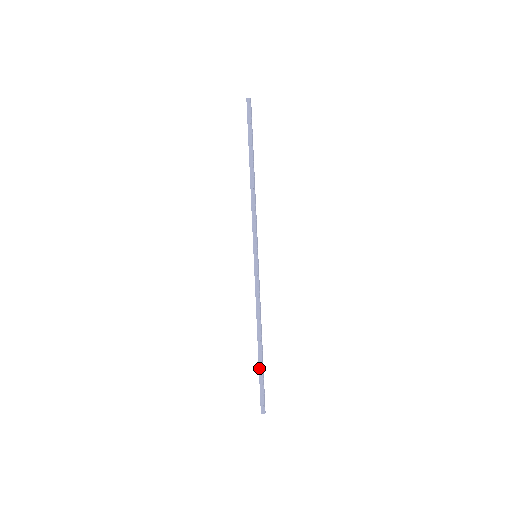
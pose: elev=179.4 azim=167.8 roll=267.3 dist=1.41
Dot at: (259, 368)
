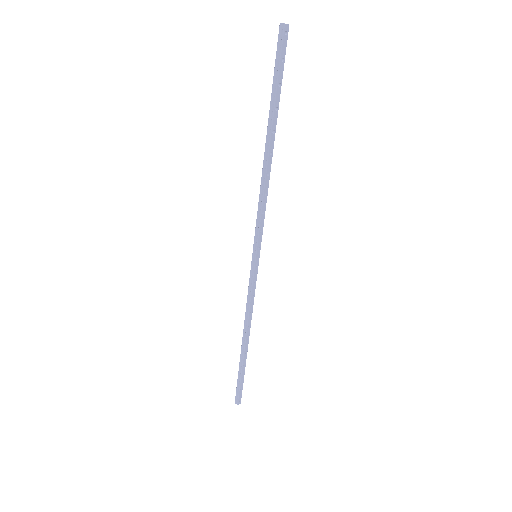
Dot at: (239, 366)
